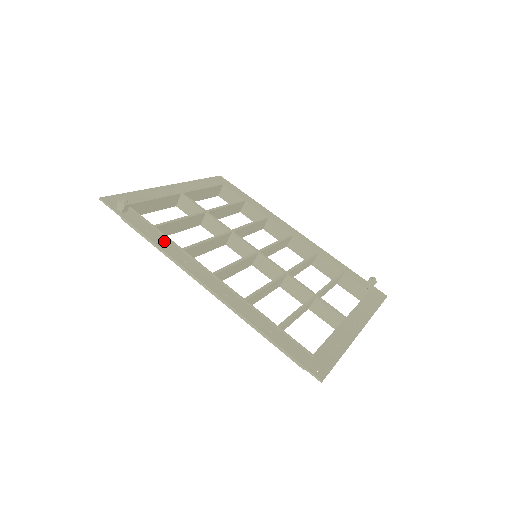
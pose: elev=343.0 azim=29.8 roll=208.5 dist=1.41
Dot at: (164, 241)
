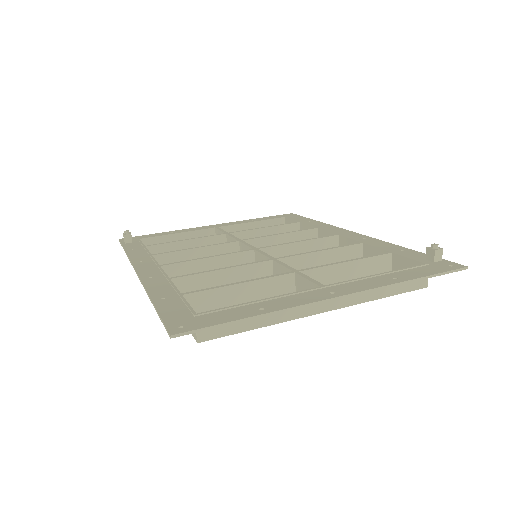
Dot at: (140, 253)
